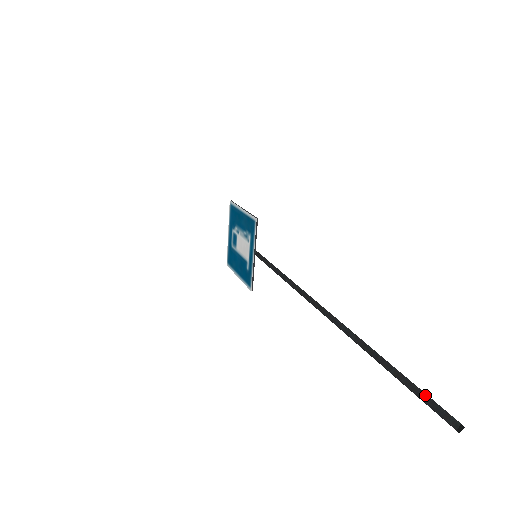
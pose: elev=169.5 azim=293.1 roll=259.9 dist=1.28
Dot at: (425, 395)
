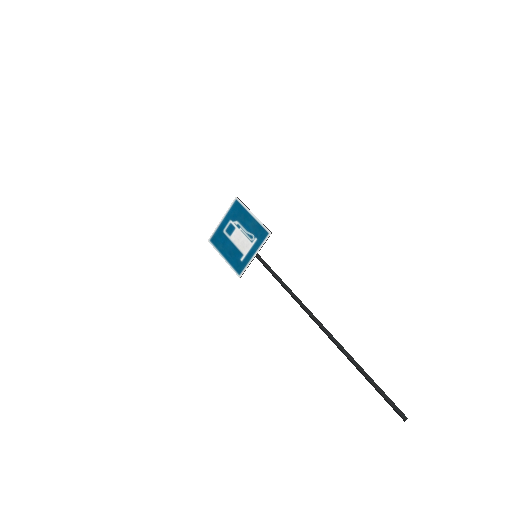
Dot at: (390, 399)
